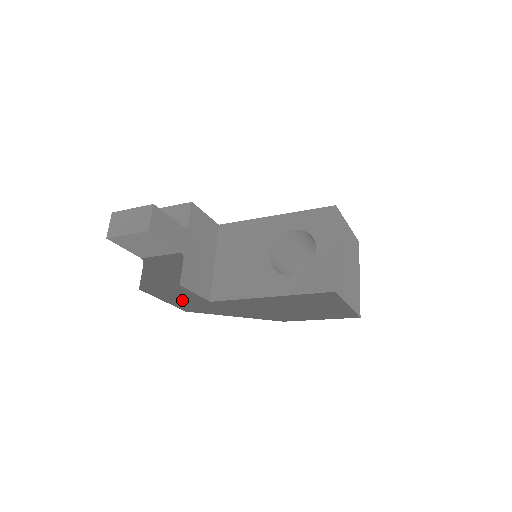
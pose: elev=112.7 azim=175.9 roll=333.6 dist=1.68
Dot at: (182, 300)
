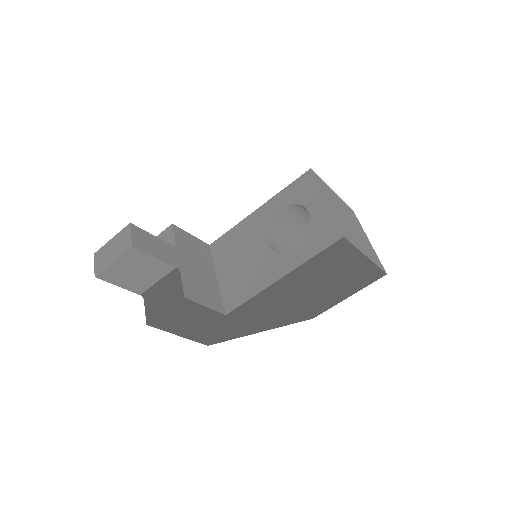
Dot at: (200, 335)
